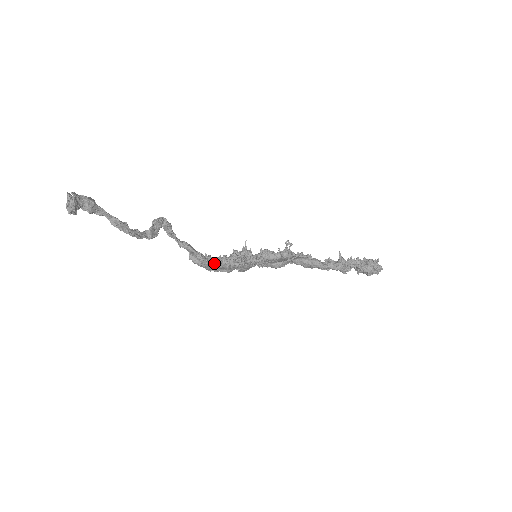
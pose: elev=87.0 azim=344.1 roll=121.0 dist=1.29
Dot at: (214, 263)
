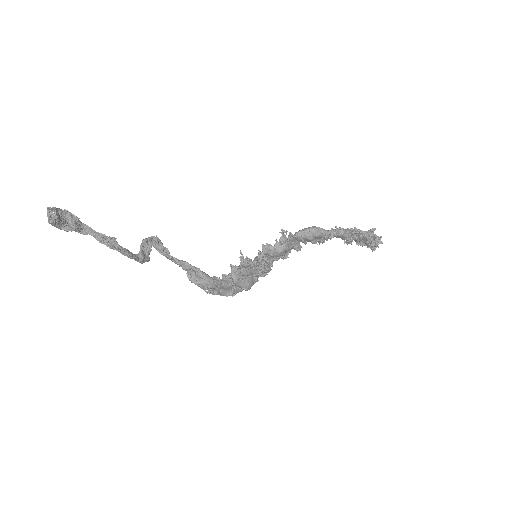
Dot at: (216, 279)
